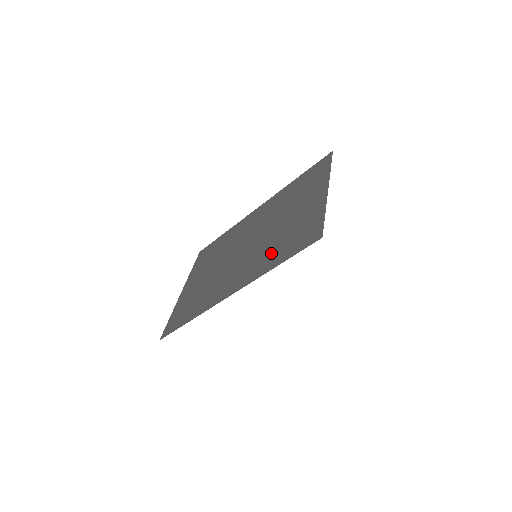
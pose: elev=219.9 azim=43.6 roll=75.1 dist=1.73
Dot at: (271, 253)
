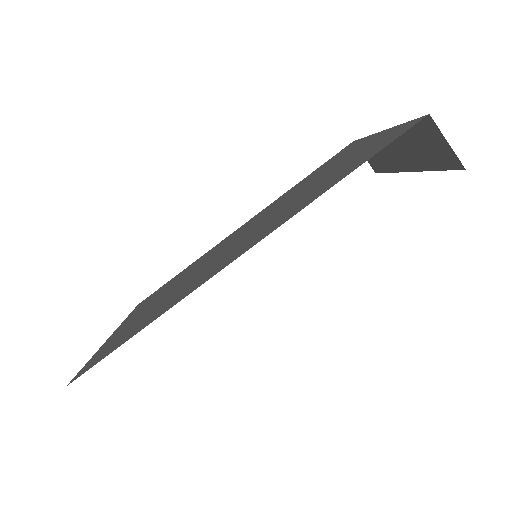
Dot at: (313, 192)
